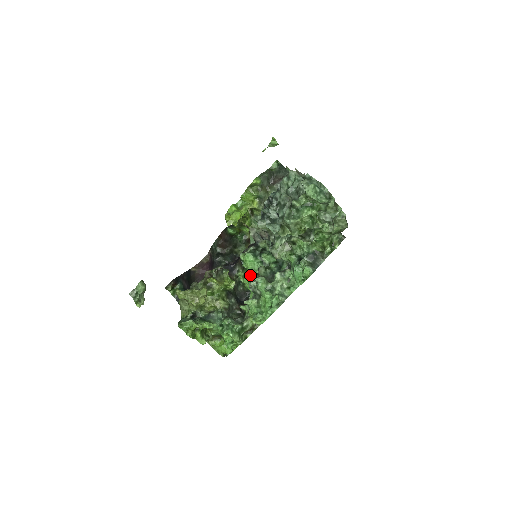
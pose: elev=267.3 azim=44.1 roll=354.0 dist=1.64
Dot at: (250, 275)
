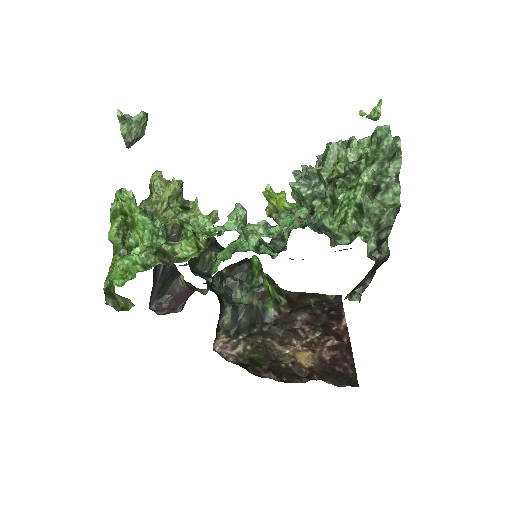
Dot at: (232, 244)
